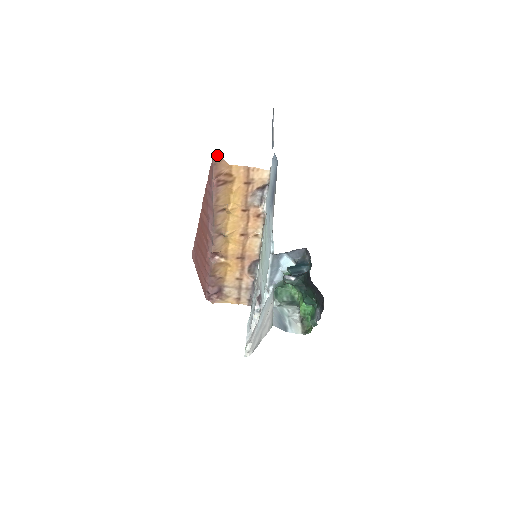
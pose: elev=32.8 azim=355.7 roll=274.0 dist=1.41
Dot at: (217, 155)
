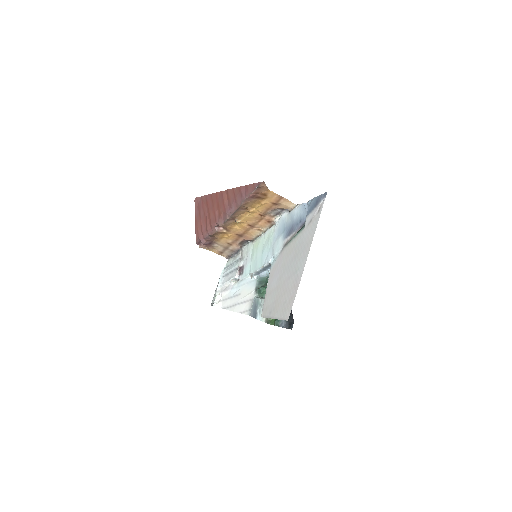
Dot at: (264, 183)
